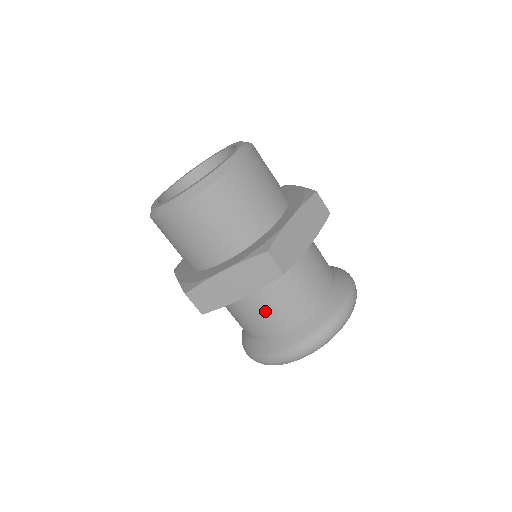
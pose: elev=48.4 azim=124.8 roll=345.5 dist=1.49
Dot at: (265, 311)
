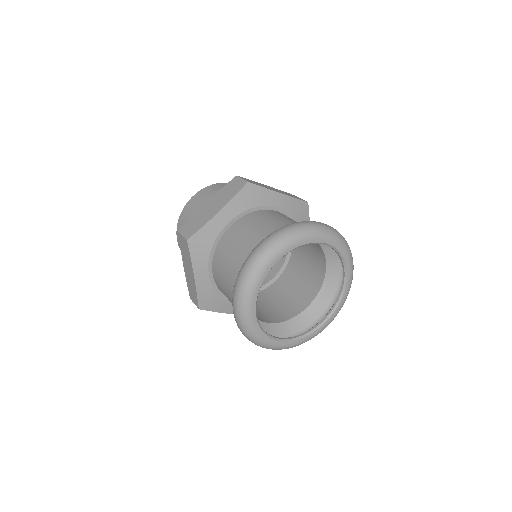
Dot at: (224, 285)
